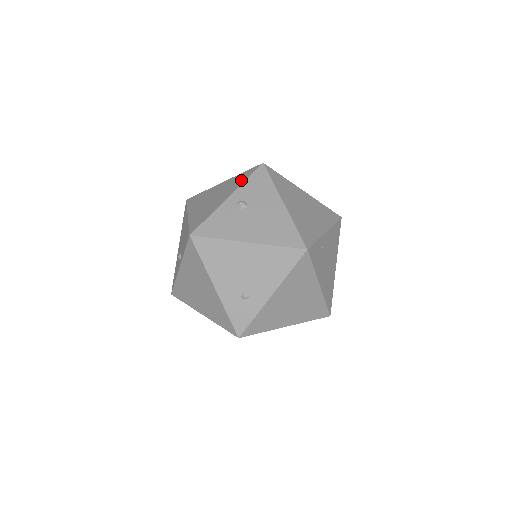
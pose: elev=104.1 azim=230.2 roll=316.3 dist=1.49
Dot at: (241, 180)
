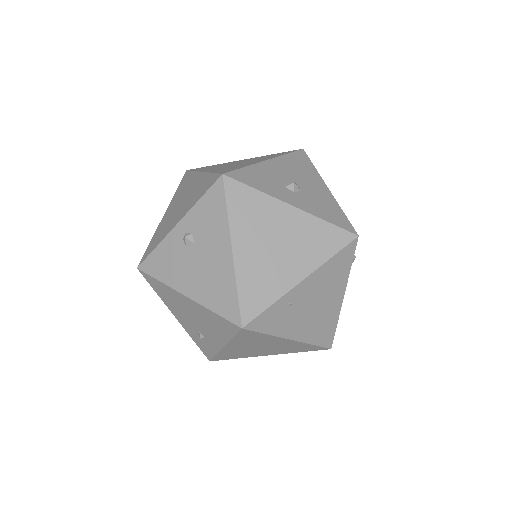
Dot at: (198, 195)
